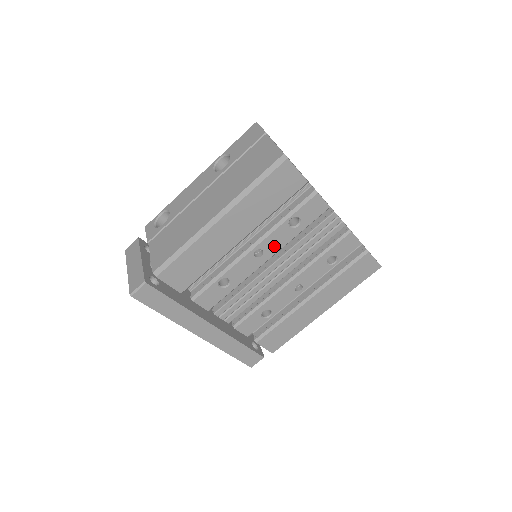
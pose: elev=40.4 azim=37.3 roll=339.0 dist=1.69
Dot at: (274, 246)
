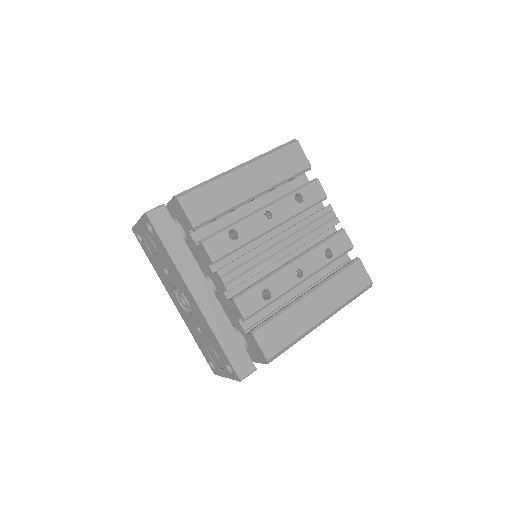
Dot at: (282, 214)
